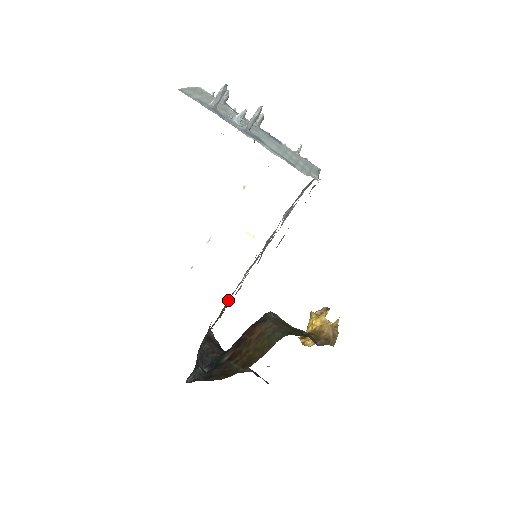
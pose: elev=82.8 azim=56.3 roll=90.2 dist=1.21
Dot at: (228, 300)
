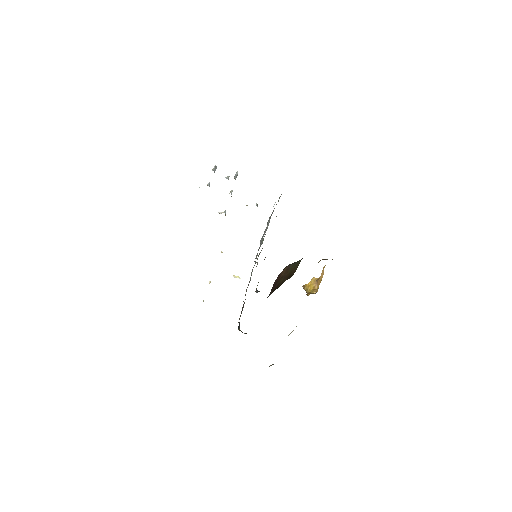
Dot at: occluded
